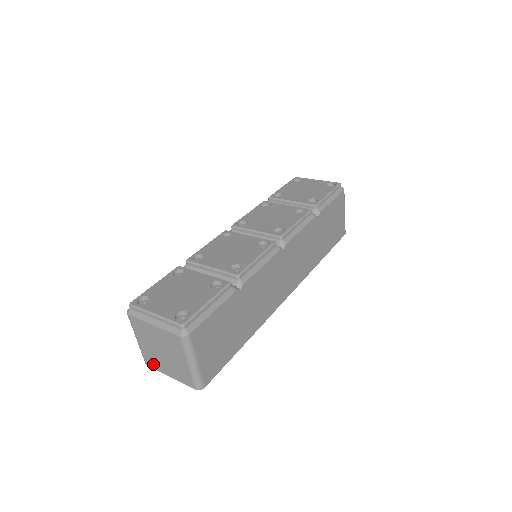
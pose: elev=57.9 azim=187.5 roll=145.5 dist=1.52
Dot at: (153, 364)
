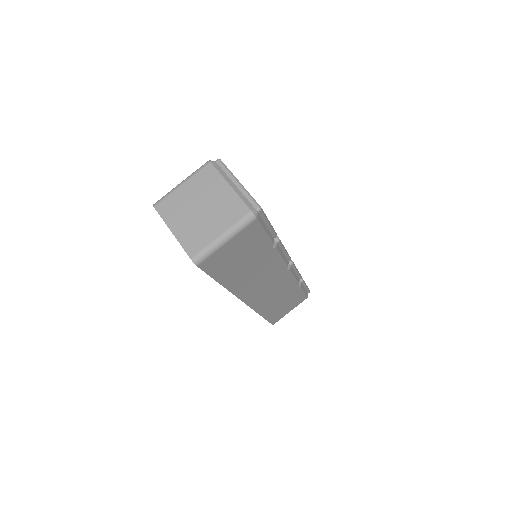
Dot at: (167, 211)
